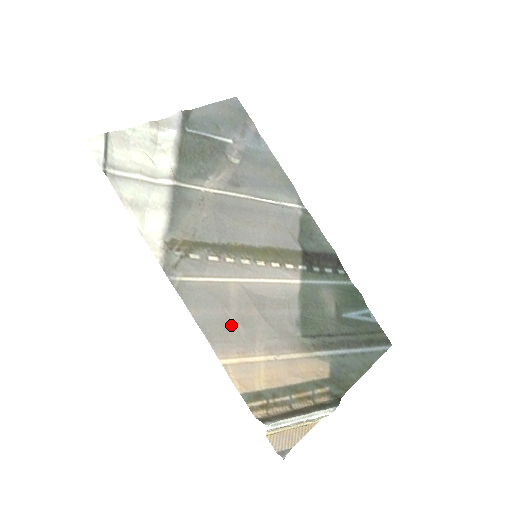
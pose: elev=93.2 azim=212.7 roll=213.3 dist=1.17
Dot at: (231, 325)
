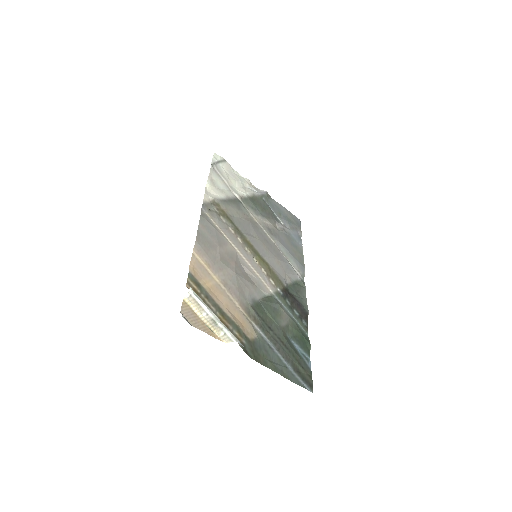
Dot at: (215, 251)
